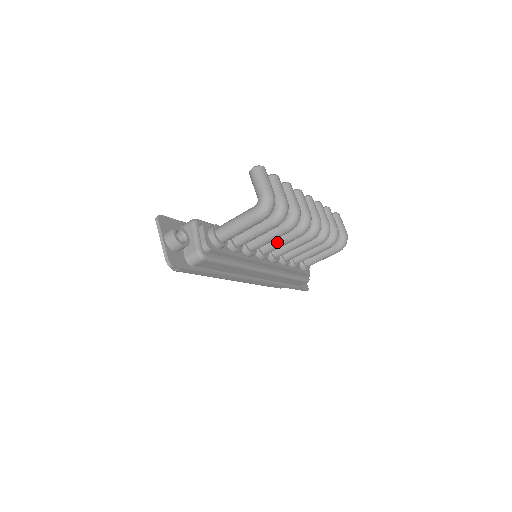
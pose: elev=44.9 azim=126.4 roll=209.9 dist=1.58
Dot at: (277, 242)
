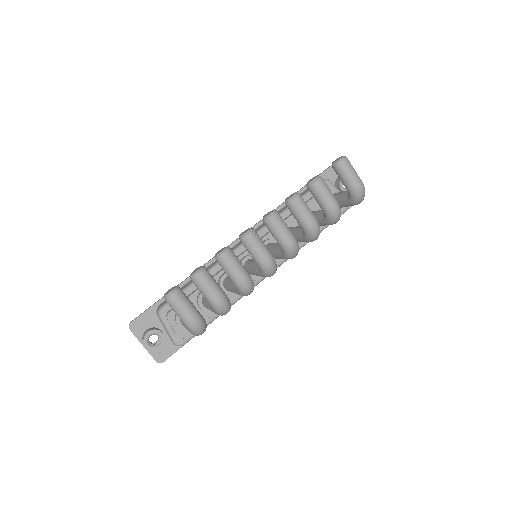
Dot at: occluded
